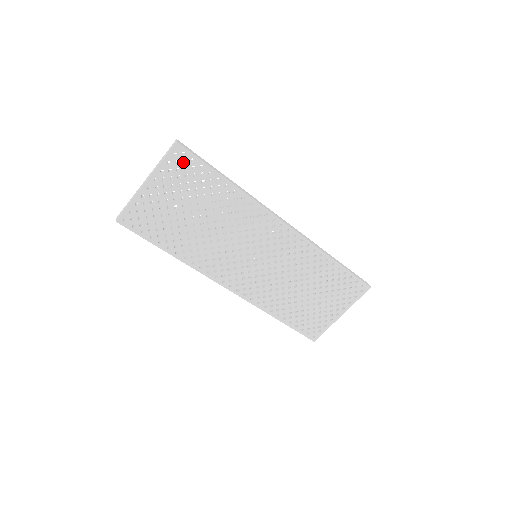
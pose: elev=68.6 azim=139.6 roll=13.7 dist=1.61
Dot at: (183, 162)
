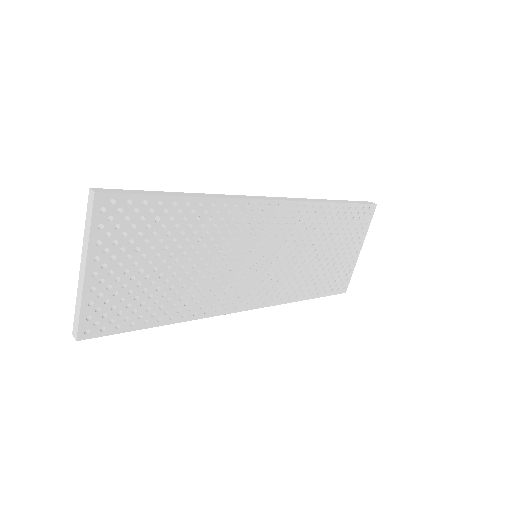
Dot at: (118, 213)
